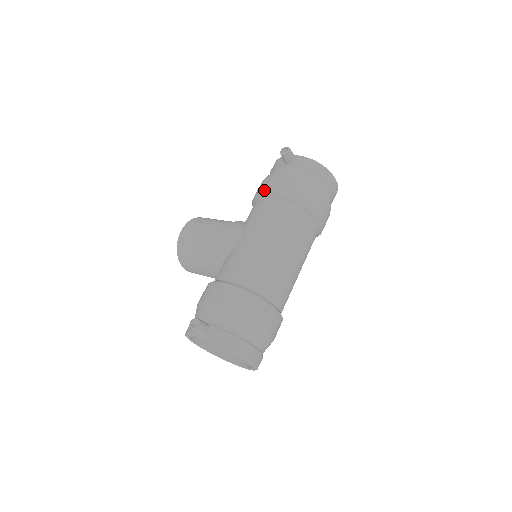
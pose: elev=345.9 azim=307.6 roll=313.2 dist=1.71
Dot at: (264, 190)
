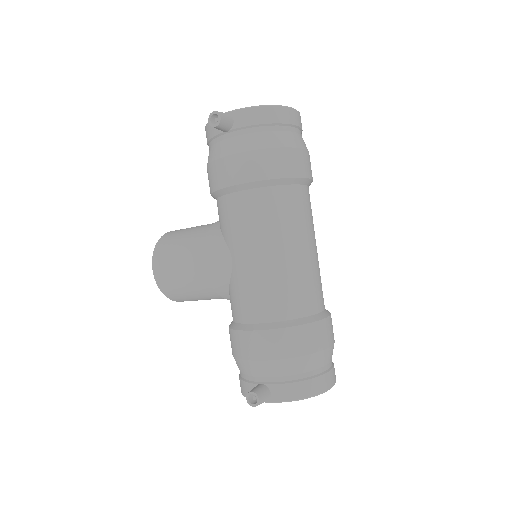
Dot at: (220, 184)
